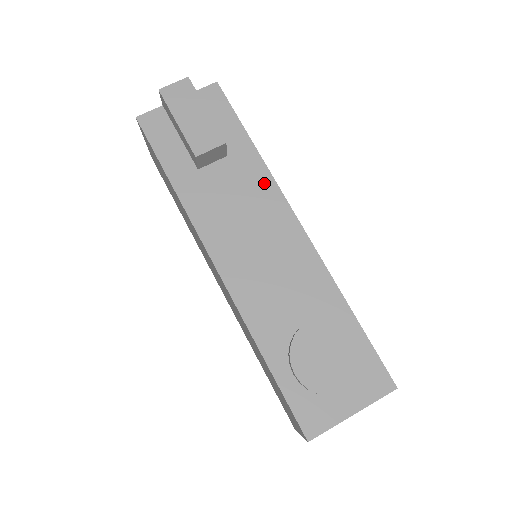
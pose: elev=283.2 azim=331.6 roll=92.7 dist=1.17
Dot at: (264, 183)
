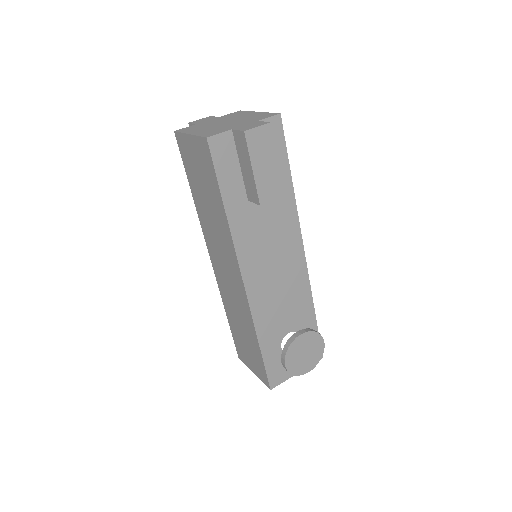
Dot at: (291, 219)
